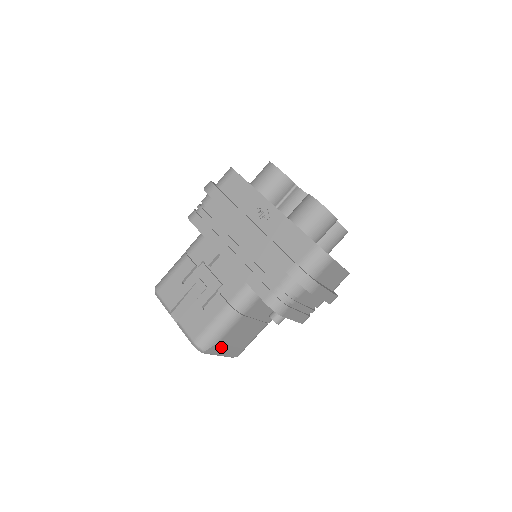
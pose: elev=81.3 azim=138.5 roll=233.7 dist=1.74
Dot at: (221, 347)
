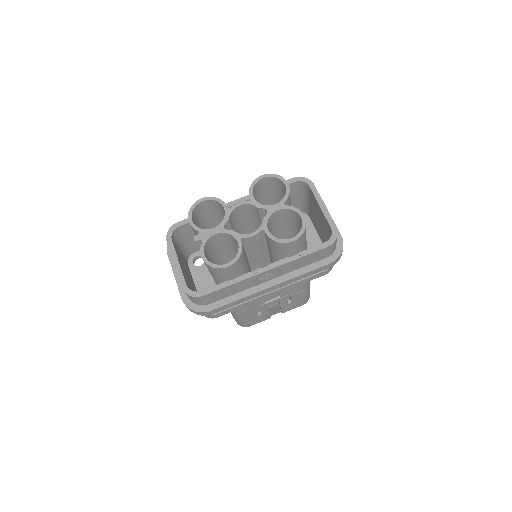
Dot at: occluded
